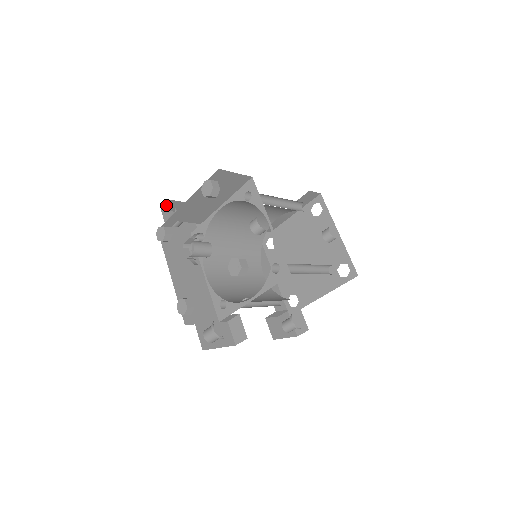
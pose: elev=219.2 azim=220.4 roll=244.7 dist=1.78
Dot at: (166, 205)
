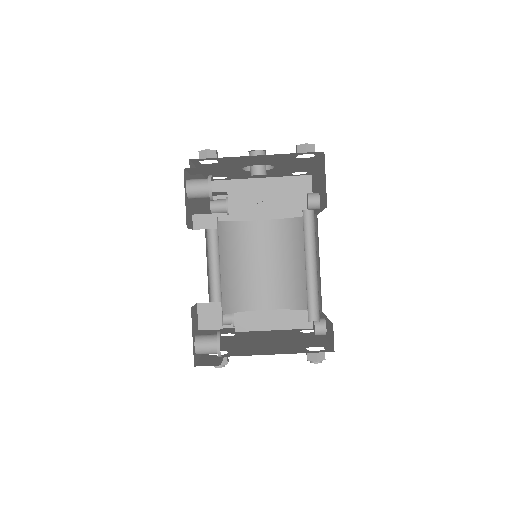
Dot at: (220, 197)
